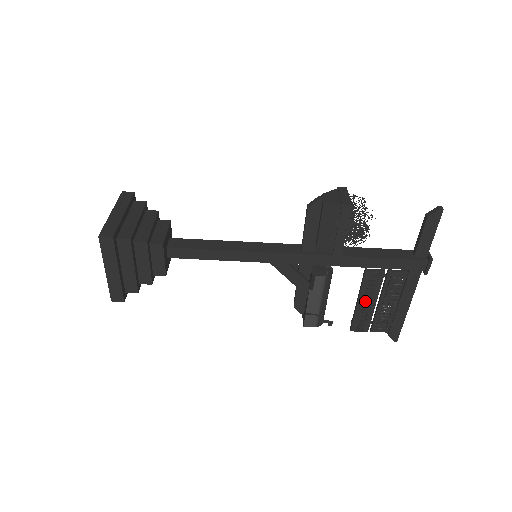
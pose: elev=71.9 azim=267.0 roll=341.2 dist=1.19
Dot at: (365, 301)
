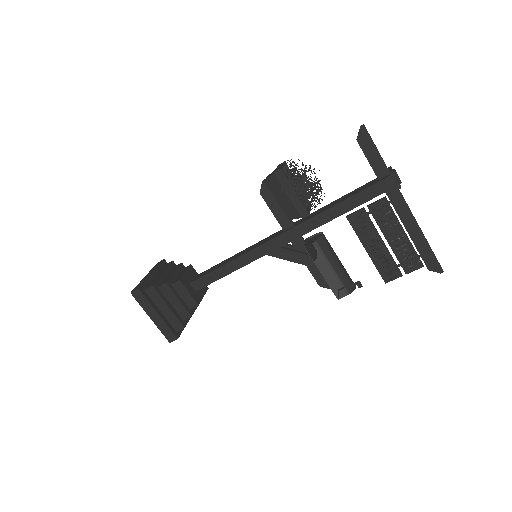
Dot at: (371, 246)
